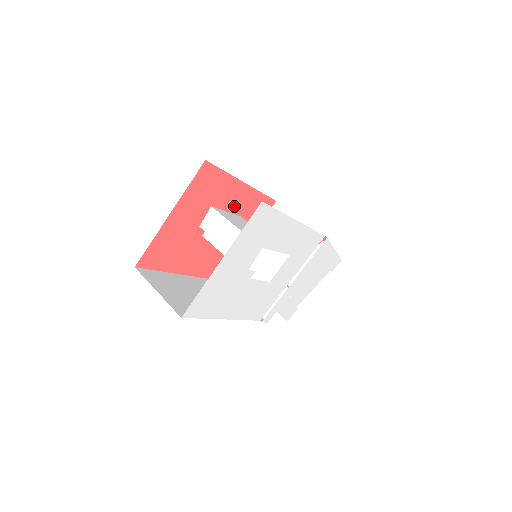
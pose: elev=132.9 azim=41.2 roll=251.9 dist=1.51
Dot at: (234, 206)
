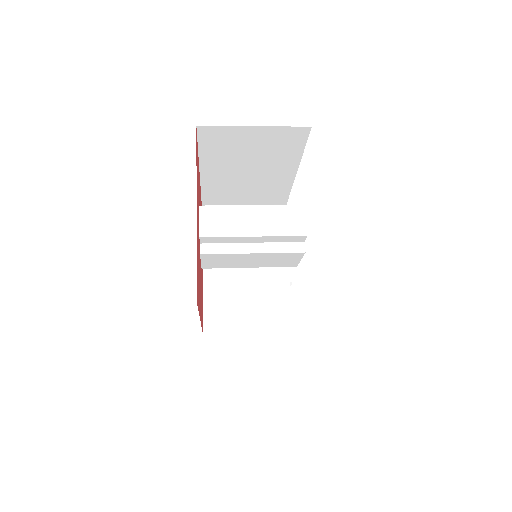
Dot at: occluded
